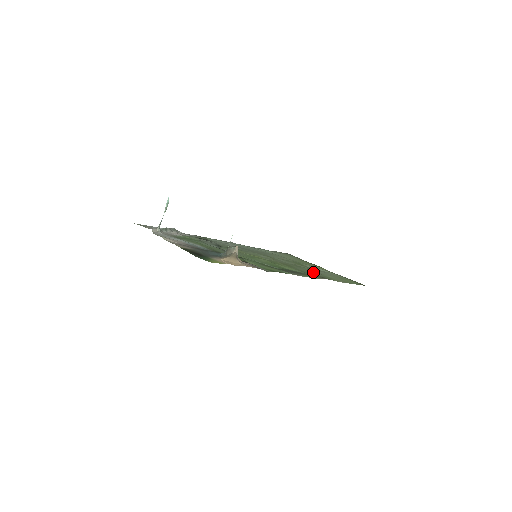
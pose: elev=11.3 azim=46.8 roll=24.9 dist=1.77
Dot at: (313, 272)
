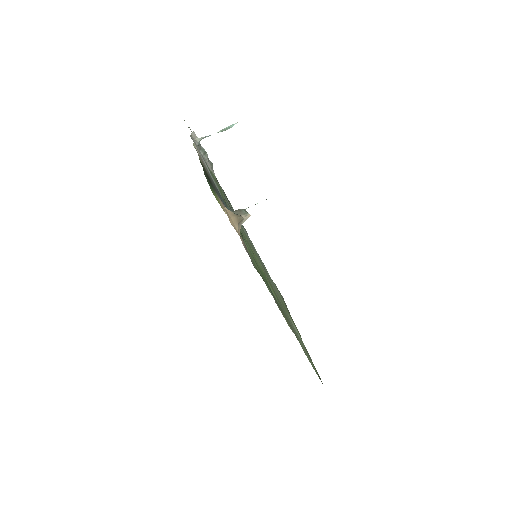
Dot at: (290, 322)
